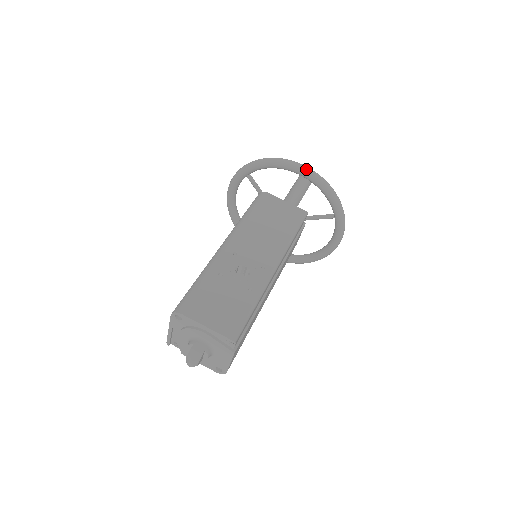
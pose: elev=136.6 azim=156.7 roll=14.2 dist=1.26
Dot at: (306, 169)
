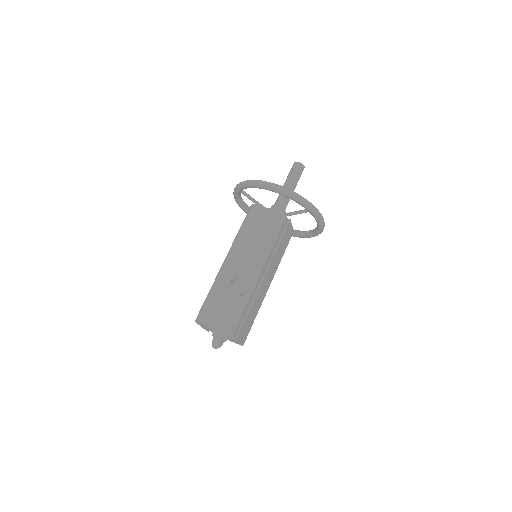
Dot at: (272, 187)
